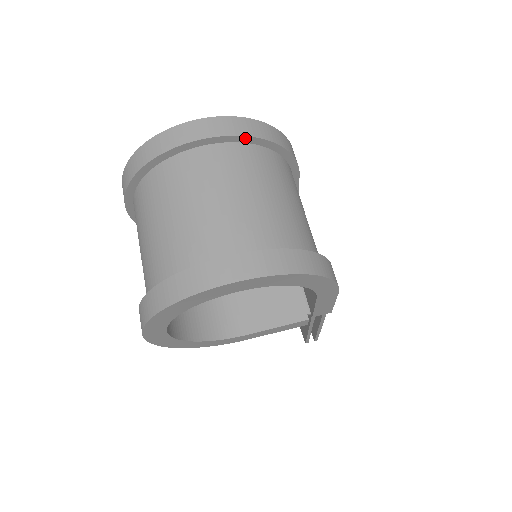
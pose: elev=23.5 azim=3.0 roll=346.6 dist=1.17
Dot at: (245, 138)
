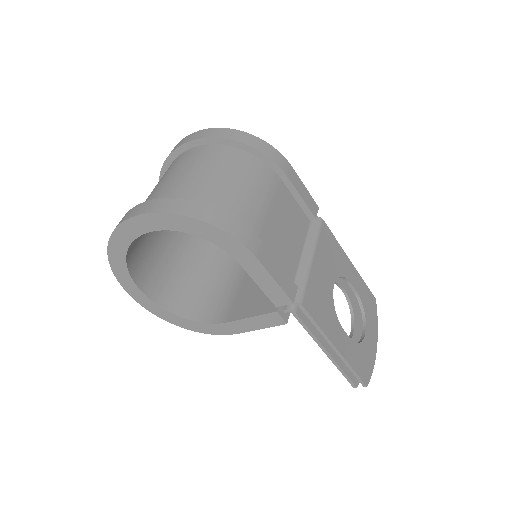
Dot at: (212, 140)
